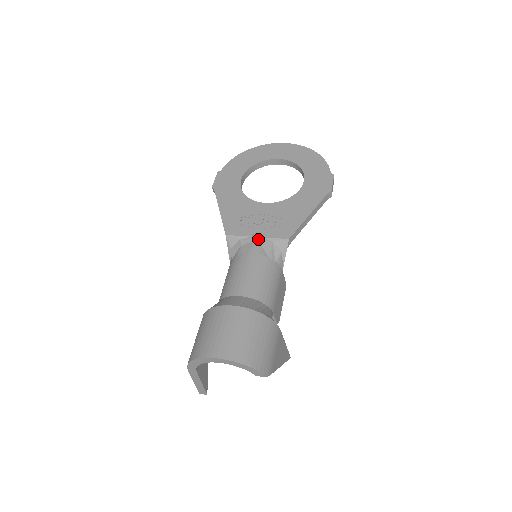
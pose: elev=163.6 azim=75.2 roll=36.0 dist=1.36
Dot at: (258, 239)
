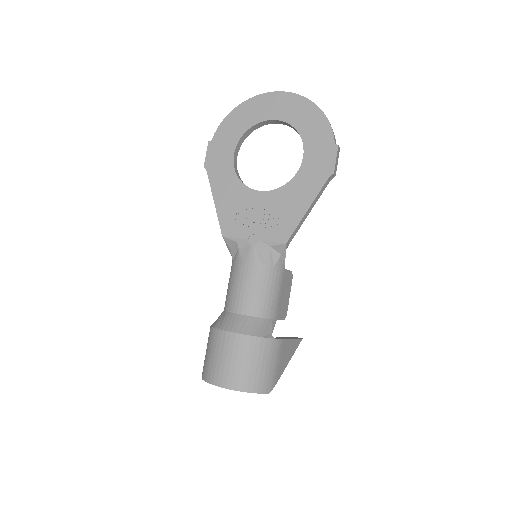
Dot at: (255, 243)
